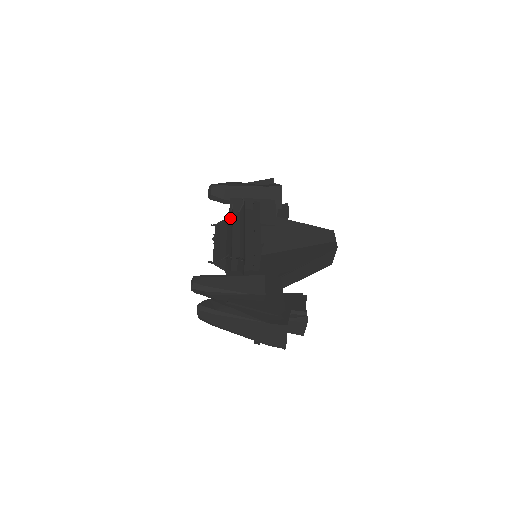
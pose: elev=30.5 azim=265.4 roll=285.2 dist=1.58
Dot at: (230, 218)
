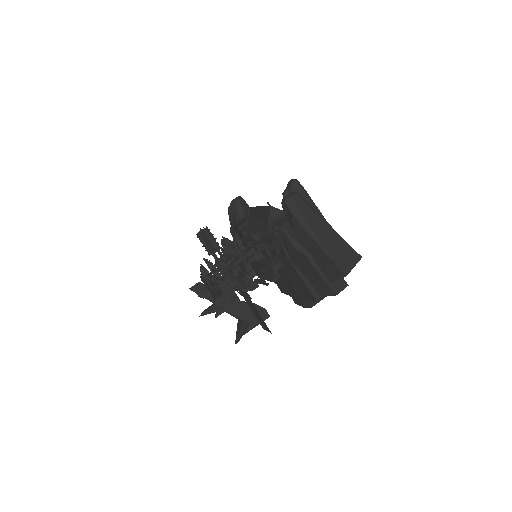
Dot at: occluded
